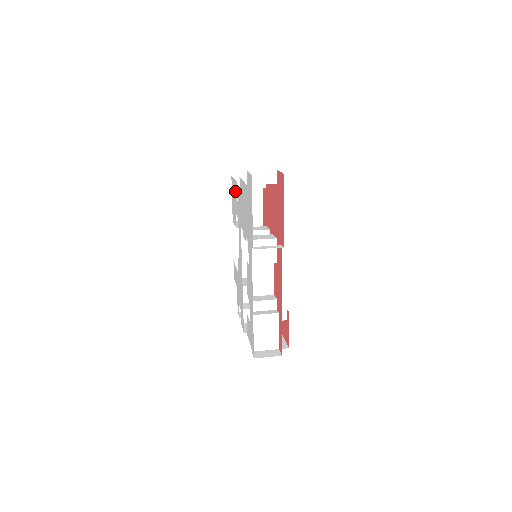
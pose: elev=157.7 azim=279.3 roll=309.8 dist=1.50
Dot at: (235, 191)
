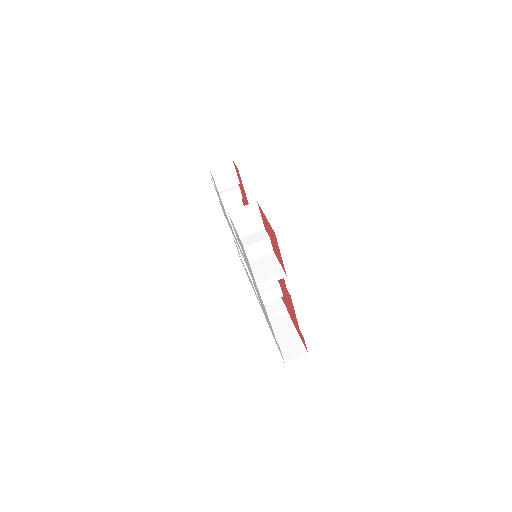
Dot at: occluded
